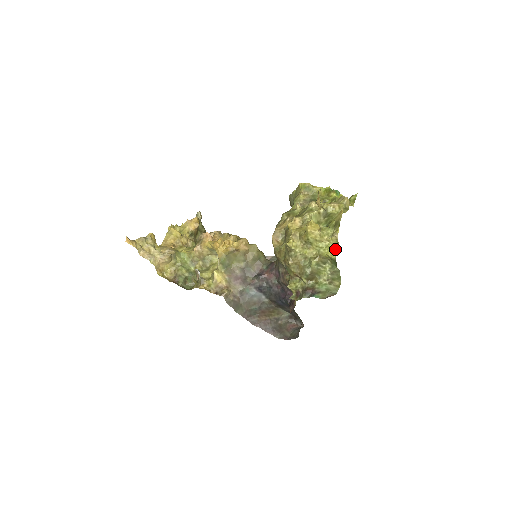
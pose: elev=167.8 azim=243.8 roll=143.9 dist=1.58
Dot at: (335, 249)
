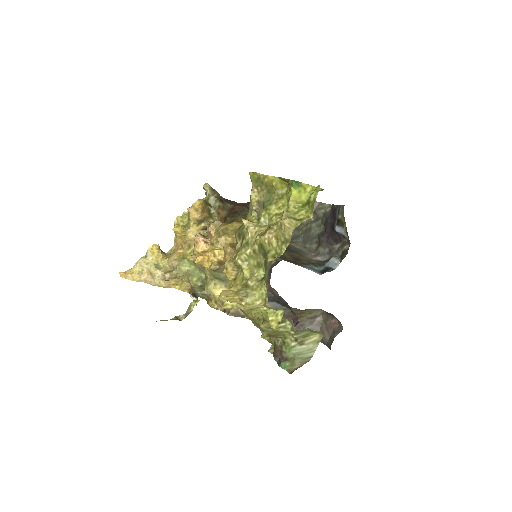
Dot at: (278, 316)
